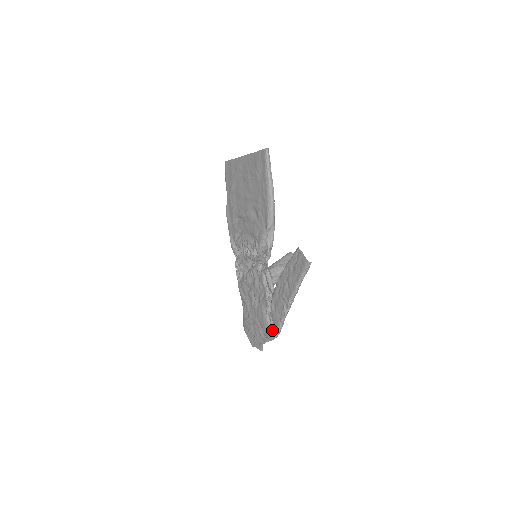
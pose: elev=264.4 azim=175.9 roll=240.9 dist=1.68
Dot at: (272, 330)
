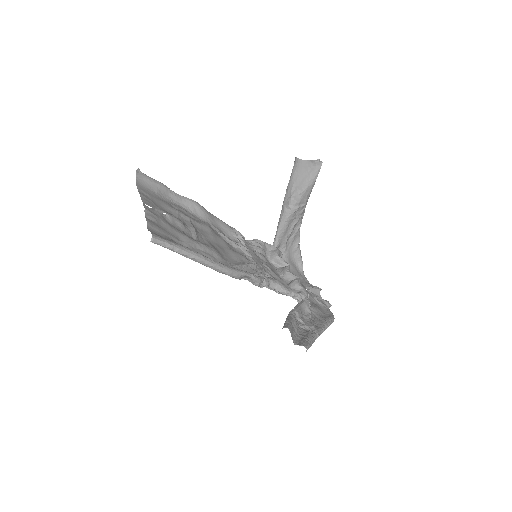
Dot at: occluded
